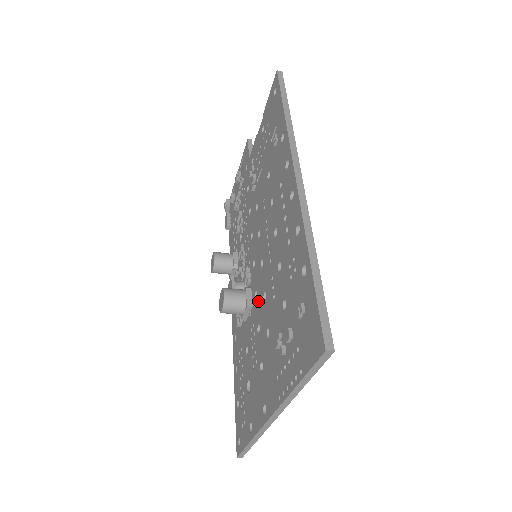
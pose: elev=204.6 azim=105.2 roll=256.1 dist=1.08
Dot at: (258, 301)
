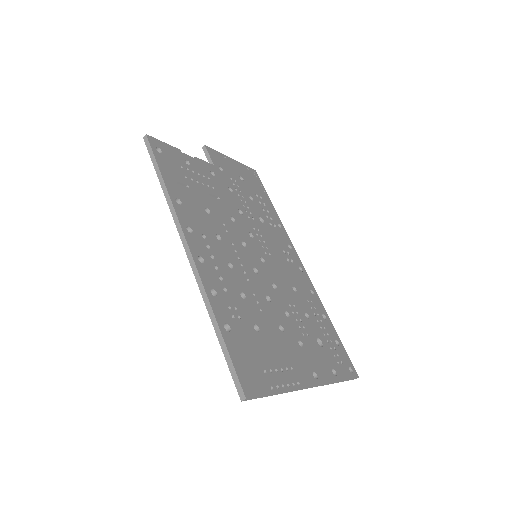
Dot at: occluded
